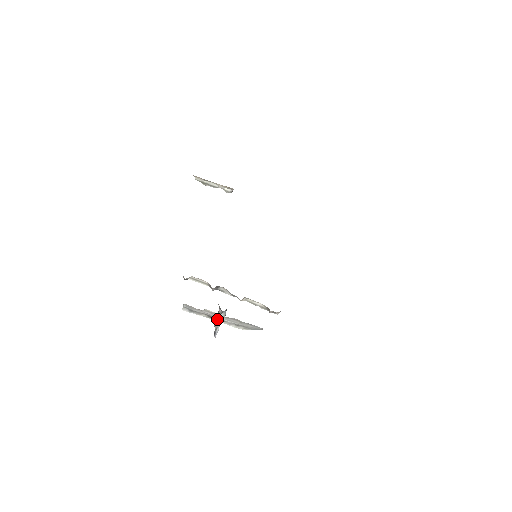
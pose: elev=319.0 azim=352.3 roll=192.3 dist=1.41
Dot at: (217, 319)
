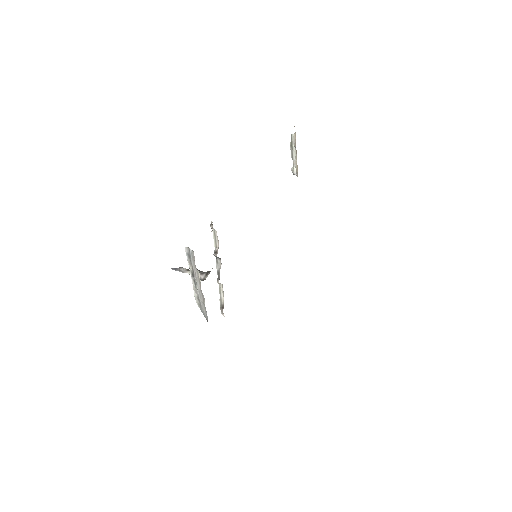
Dot at: (194, 280)
